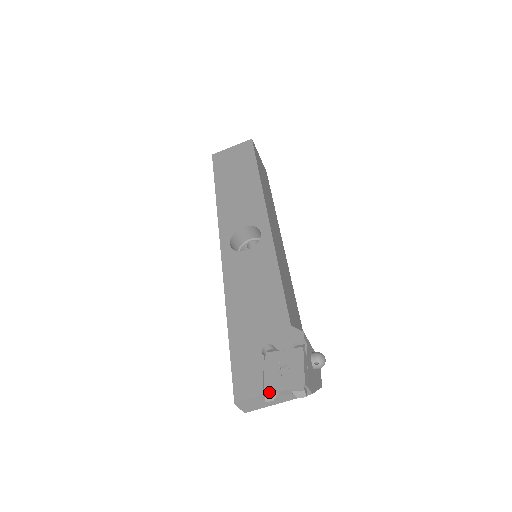
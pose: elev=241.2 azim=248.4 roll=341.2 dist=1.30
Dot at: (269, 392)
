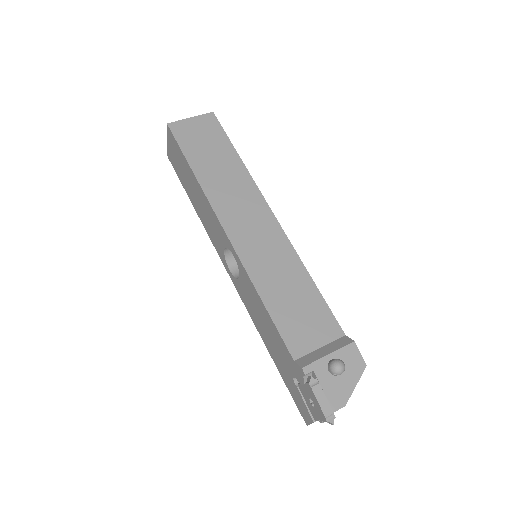
Dot at: (315, 420)
